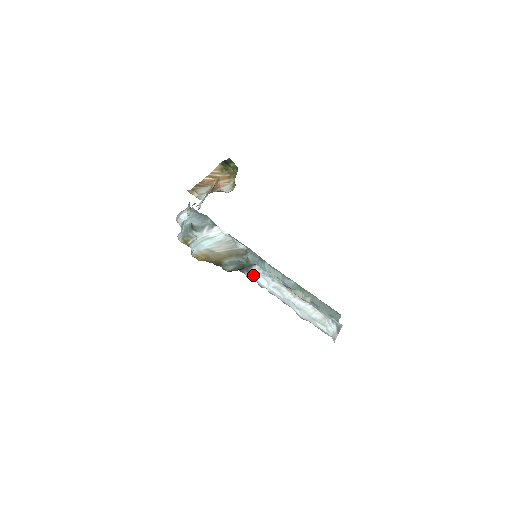
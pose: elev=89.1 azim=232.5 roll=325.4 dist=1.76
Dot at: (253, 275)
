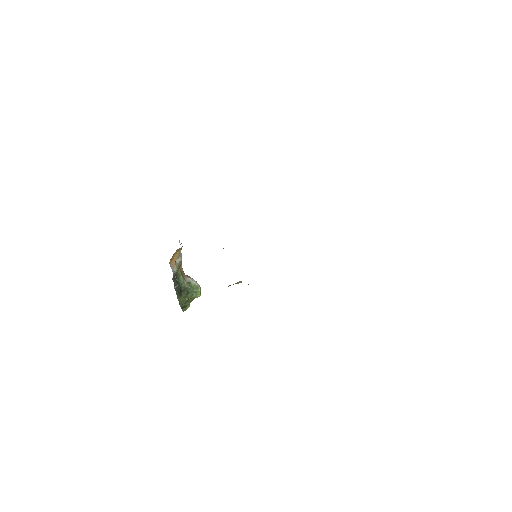
Dot at: occluded
